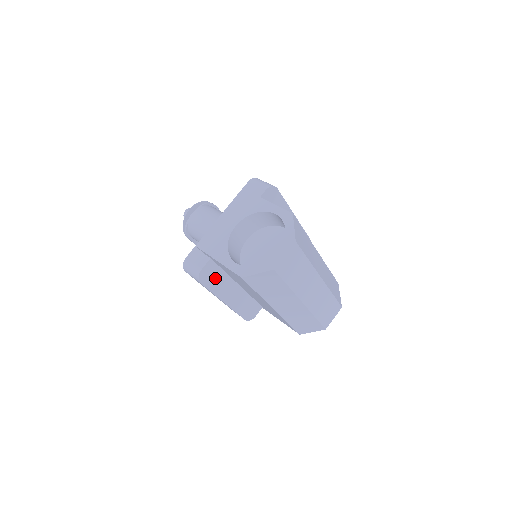
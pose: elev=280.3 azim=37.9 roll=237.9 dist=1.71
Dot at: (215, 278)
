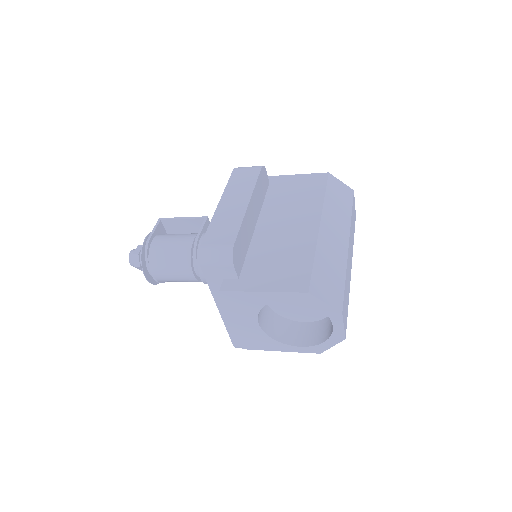
Dot at: occluded
